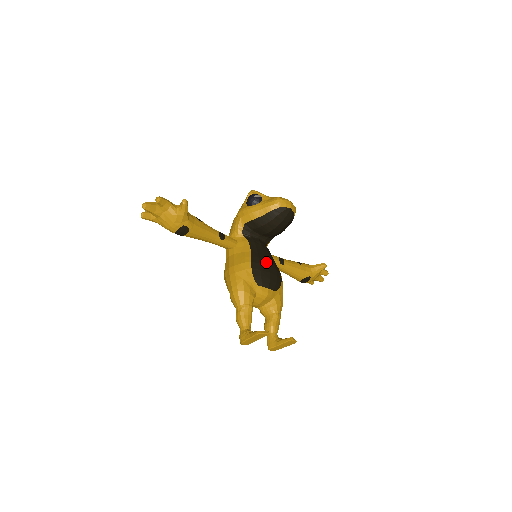
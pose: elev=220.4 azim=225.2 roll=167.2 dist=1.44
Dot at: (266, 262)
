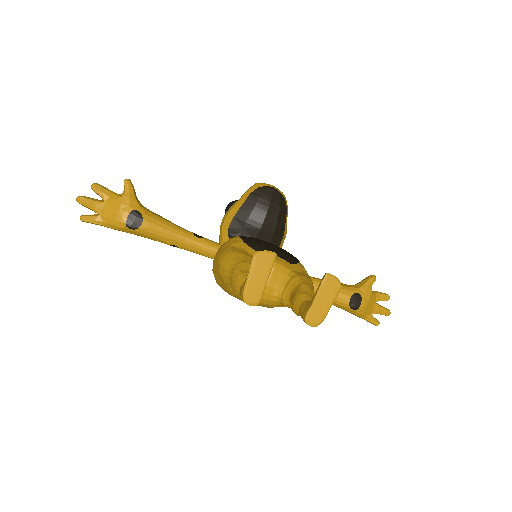
Dot at: occluded
